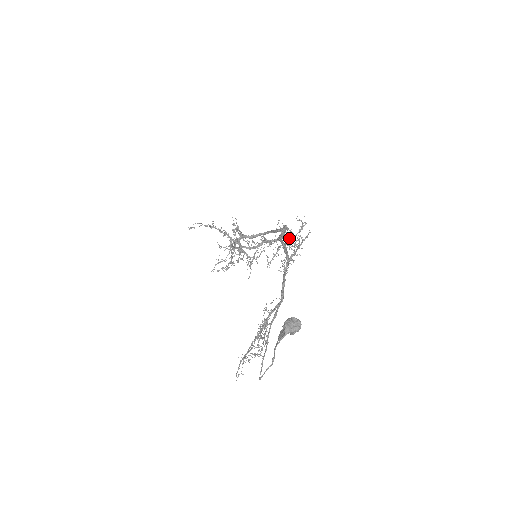
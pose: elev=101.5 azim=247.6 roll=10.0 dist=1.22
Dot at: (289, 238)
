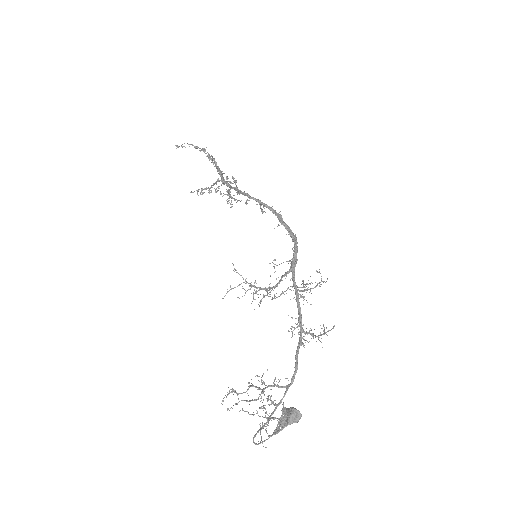
Dot at: occluded
